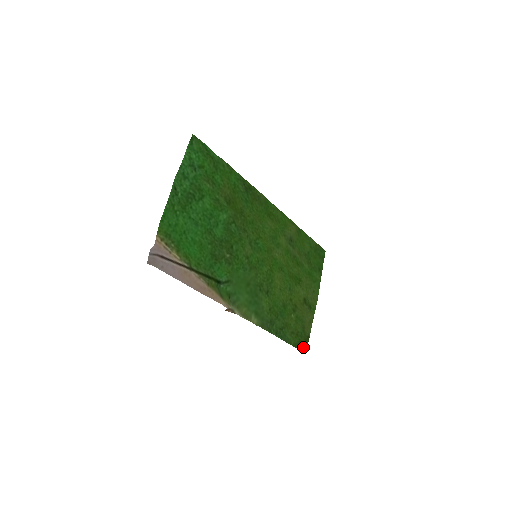
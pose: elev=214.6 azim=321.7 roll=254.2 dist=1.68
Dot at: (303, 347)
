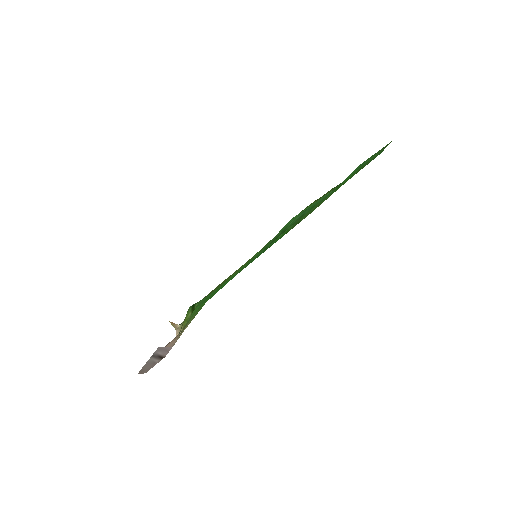
Dot at: occluded
